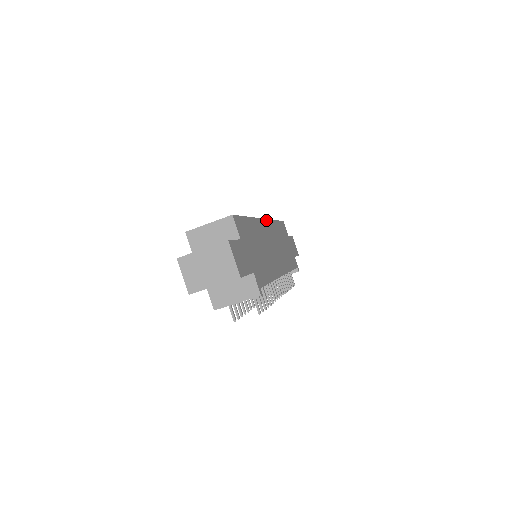
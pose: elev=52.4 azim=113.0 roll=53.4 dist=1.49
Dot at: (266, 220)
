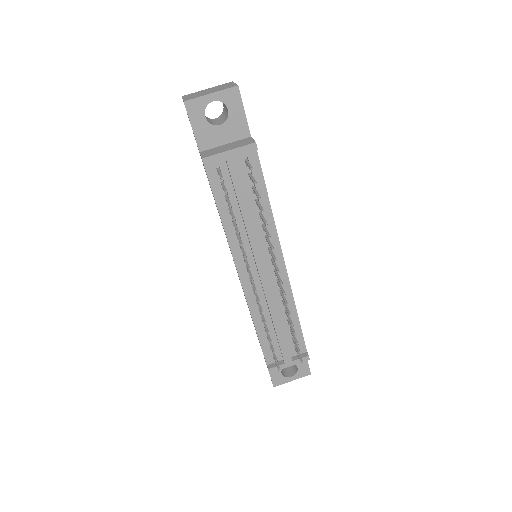
Dot at: occluded
